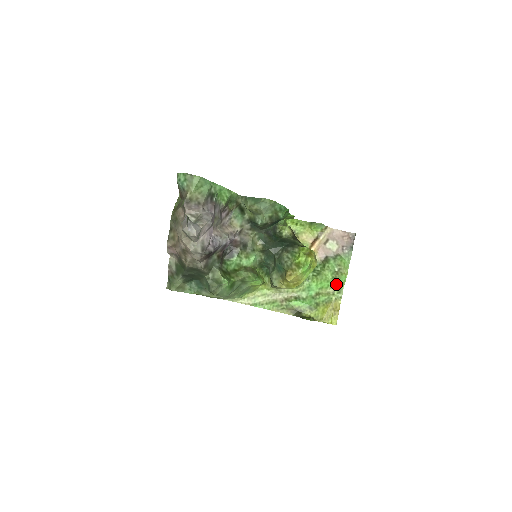
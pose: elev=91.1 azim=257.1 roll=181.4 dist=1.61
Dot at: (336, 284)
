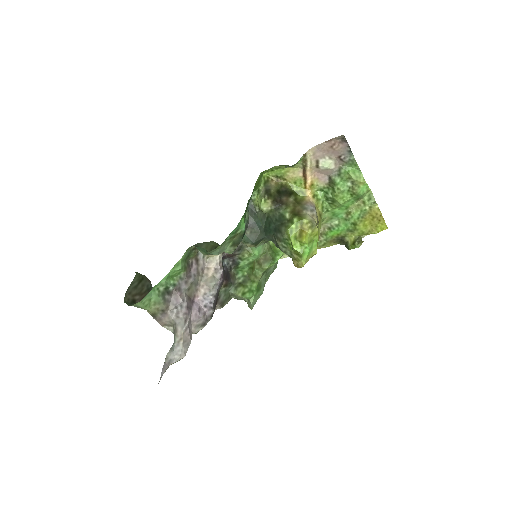
Dot at: (360, 197)
